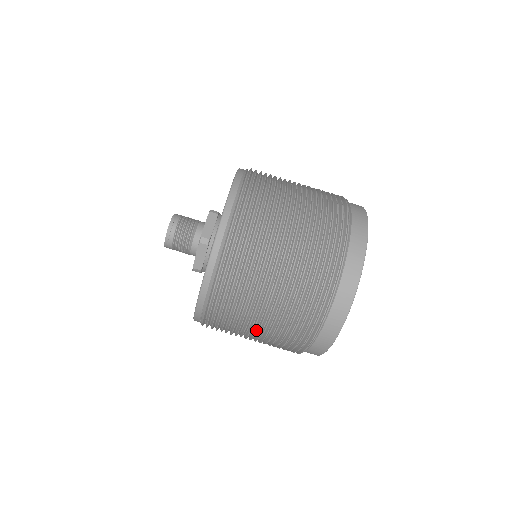
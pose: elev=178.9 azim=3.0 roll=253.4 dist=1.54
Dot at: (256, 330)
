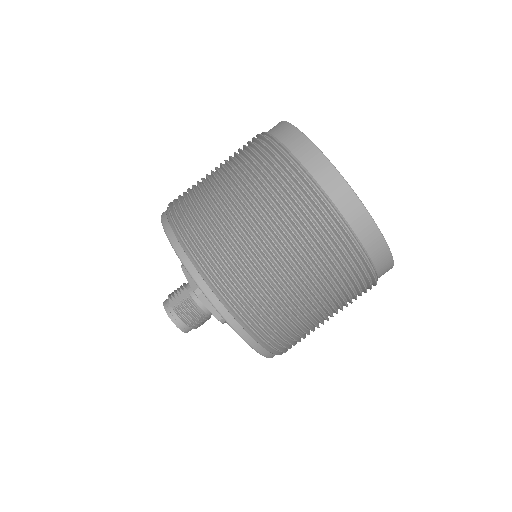
Dot at: occluded
